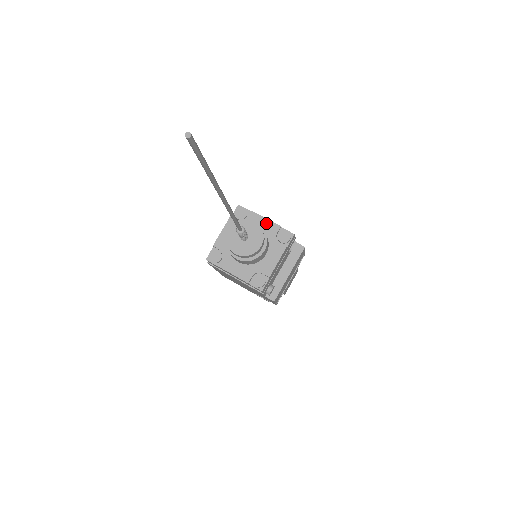
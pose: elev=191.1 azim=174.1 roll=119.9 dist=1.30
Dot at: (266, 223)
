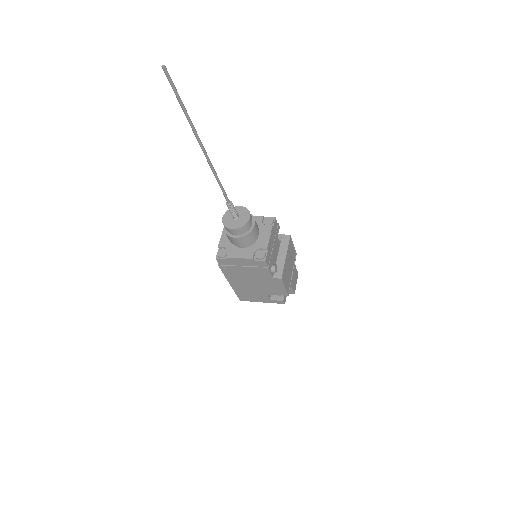
Dot at: occluded
